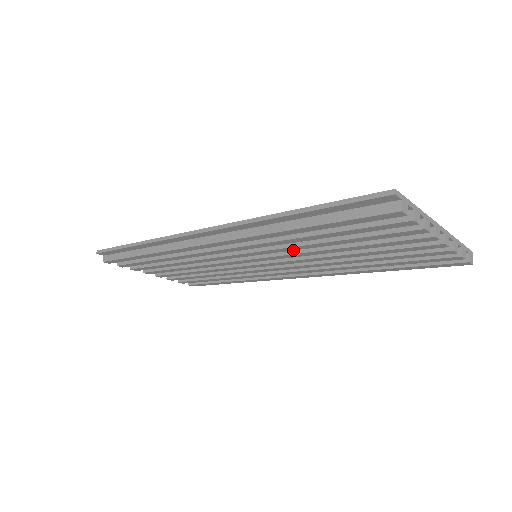
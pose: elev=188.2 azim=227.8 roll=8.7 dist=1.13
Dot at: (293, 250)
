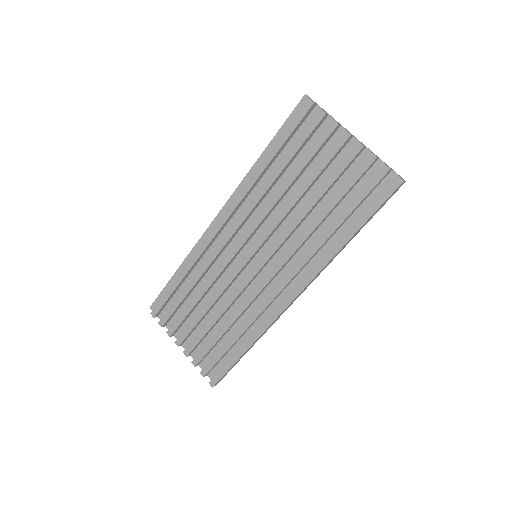
Dot at: (272, 207)
